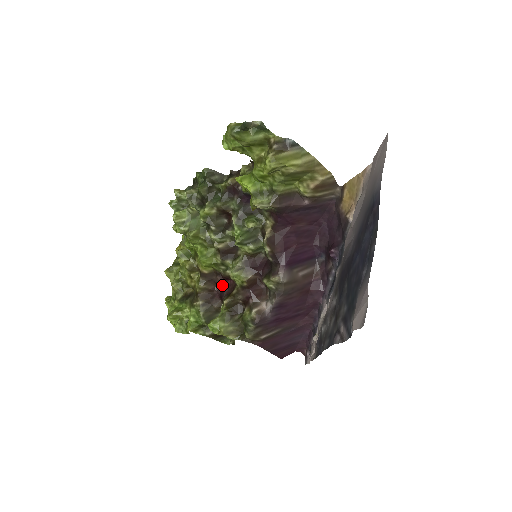
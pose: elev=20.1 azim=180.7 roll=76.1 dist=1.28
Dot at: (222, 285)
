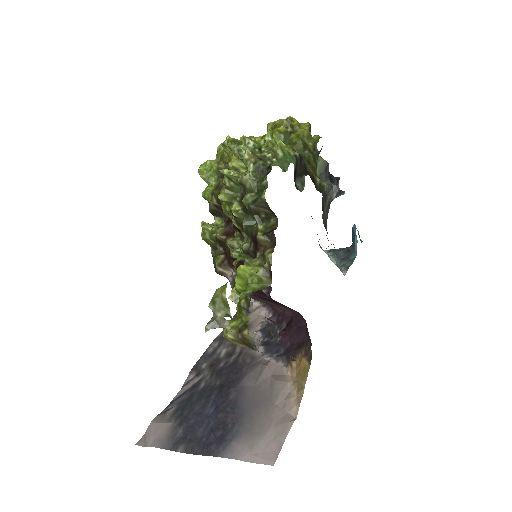
Dot at: occluded
